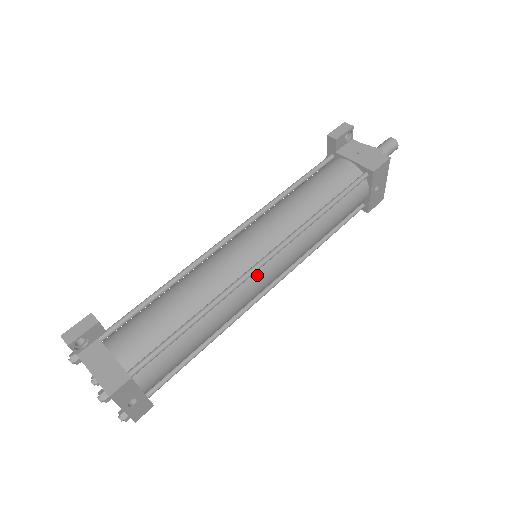
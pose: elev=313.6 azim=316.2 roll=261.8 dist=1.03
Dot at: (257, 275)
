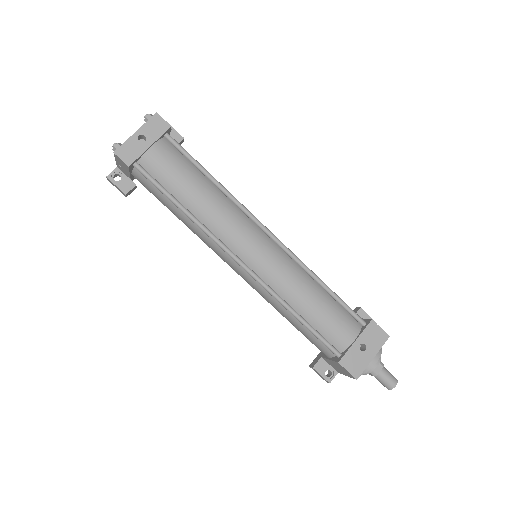
Dot at: (256, 230)
